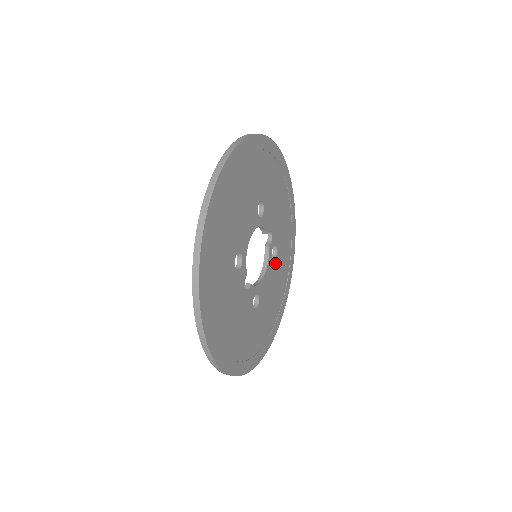
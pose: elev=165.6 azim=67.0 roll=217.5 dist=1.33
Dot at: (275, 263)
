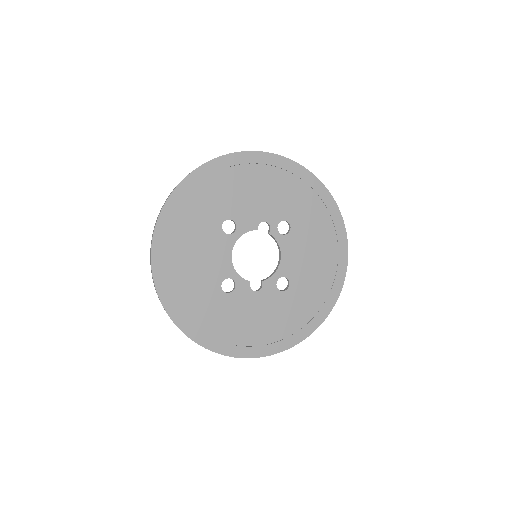
Dot at: (294, 233)
